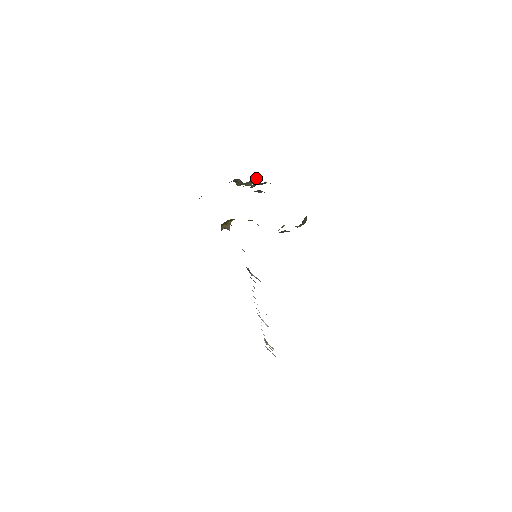
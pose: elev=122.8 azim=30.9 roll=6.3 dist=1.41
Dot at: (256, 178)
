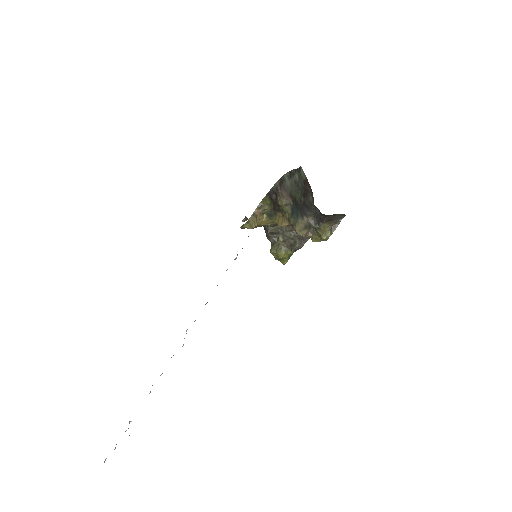
Dot at: (289, 258)
